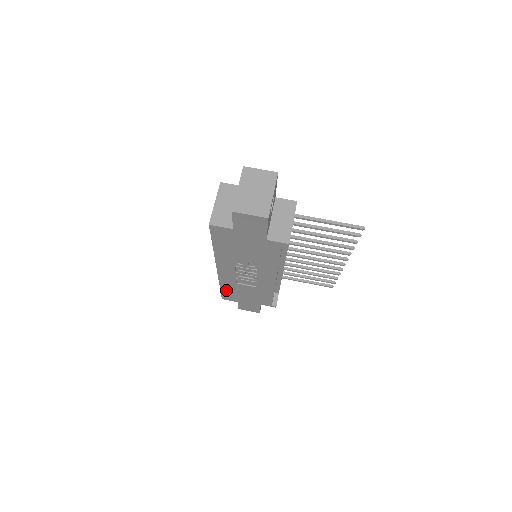
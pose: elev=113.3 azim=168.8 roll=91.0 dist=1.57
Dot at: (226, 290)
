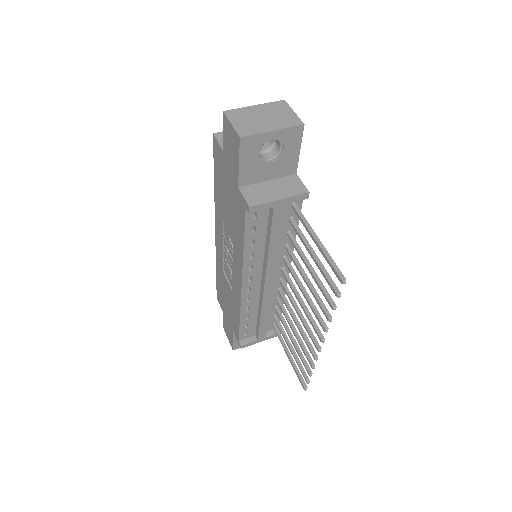
Dot at: (219, 281)
